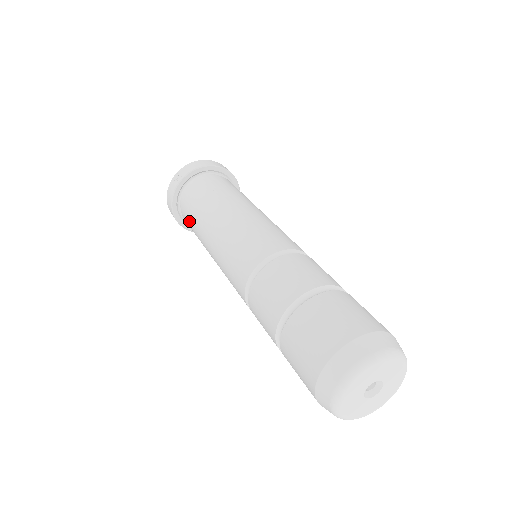
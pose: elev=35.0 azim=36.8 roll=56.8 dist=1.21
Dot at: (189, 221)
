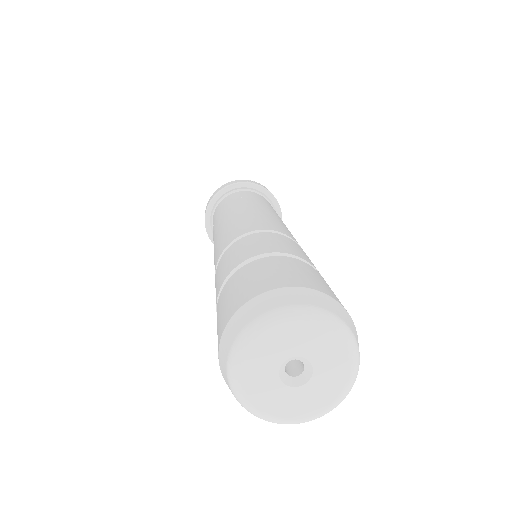
Dot at: (226, 203)
